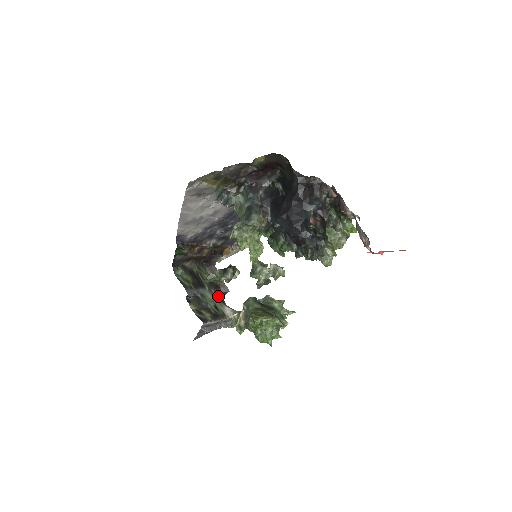
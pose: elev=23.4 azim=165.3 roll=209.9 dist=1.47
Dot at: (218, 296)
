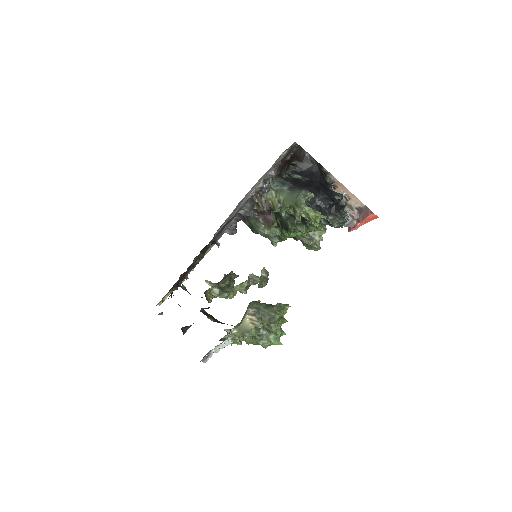
Dot at: occluded
